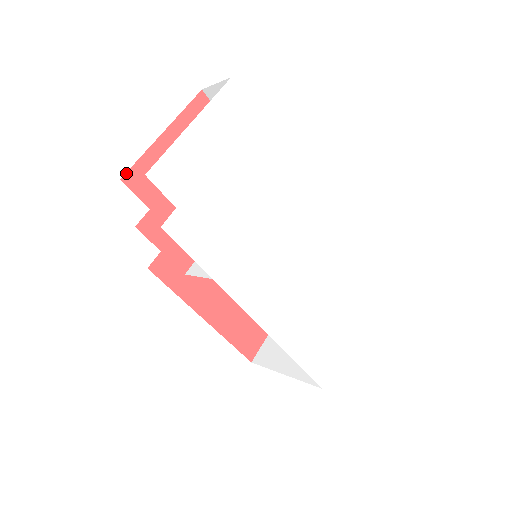
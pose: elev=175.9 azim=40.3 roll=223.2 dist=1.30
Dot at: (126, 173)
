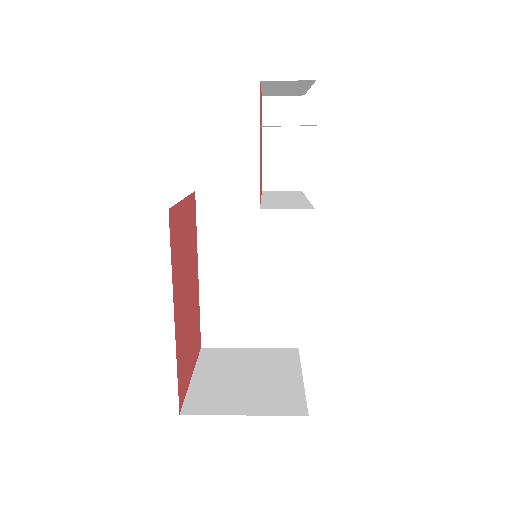
Dot at: (260, 82)
